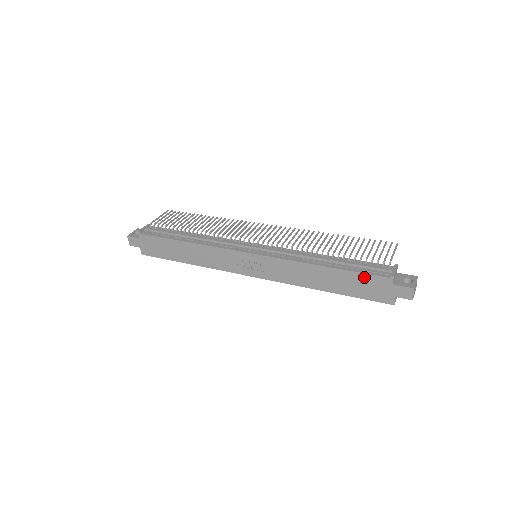
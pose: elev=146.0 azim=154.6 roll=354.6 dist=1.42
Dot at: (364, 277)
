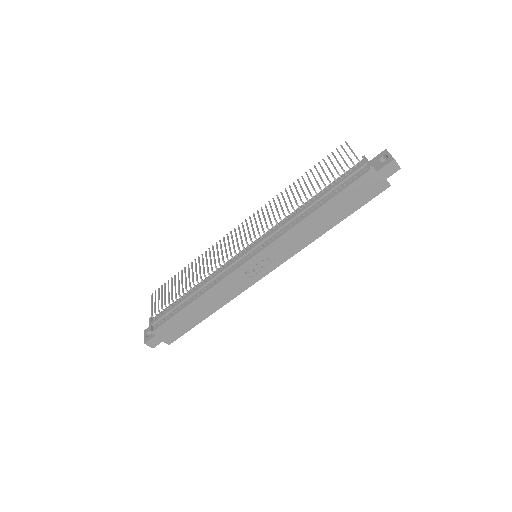
Dot at: (351, 188)
